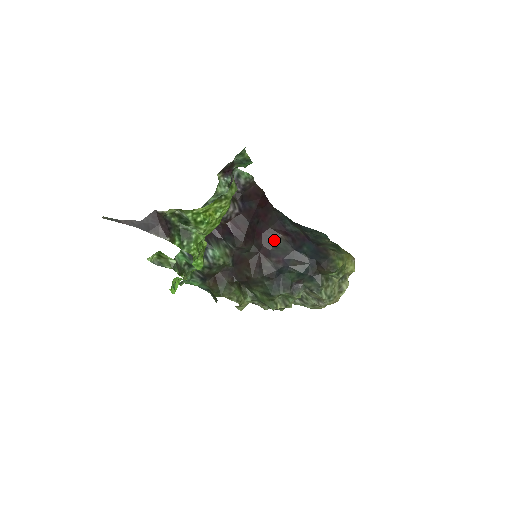
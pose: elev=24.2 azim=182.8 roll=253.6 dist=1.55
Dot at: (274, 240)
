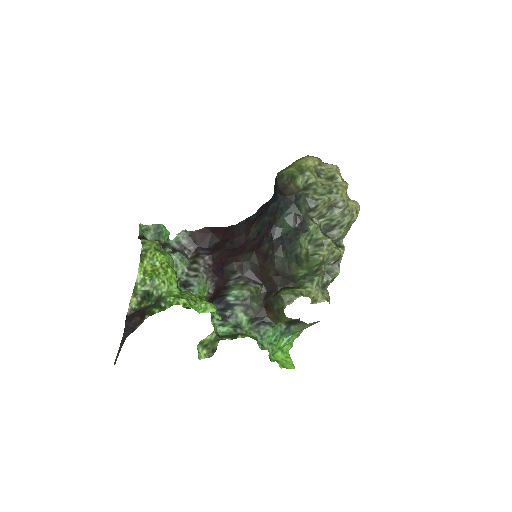
Dot at: (254, 233)
